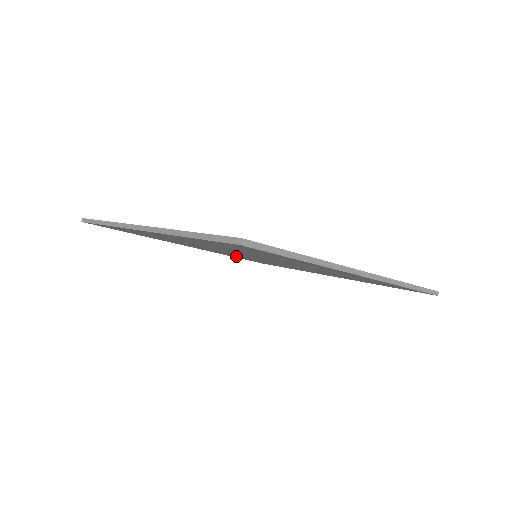
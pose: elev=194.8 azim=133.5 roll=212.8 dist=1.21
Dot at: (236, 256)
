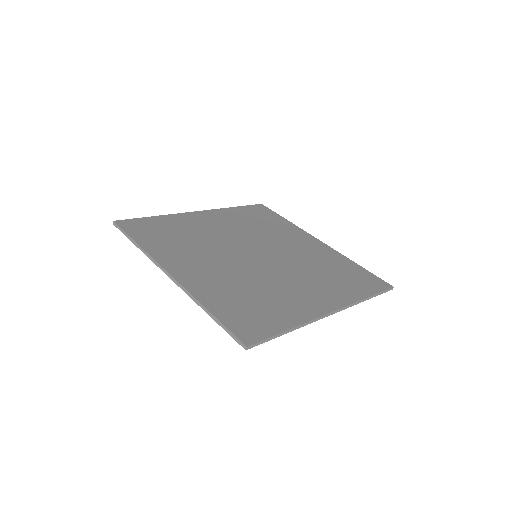
Dot at: occluded
